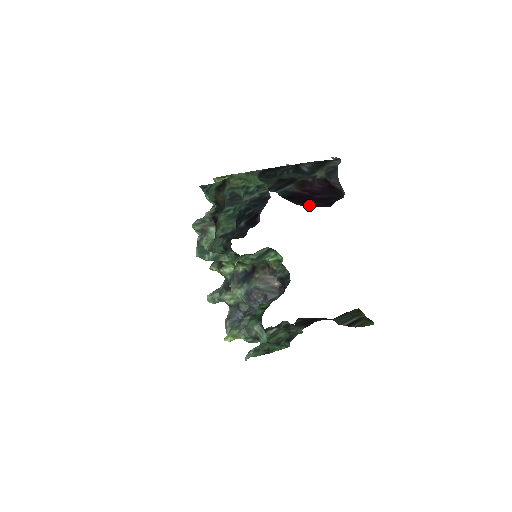
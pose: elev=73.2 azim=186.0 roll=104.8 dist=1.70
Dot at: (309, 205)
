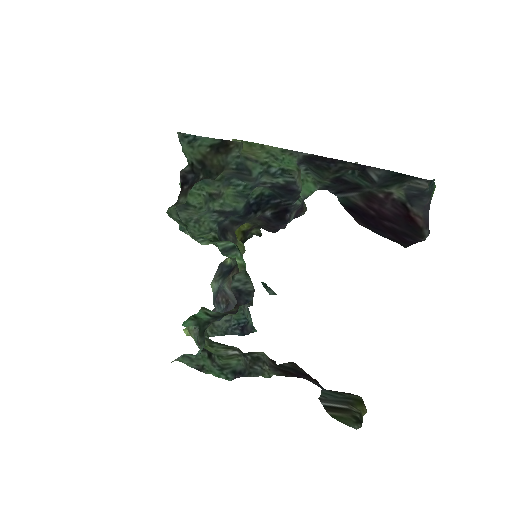
Dot at: (375, 231)
